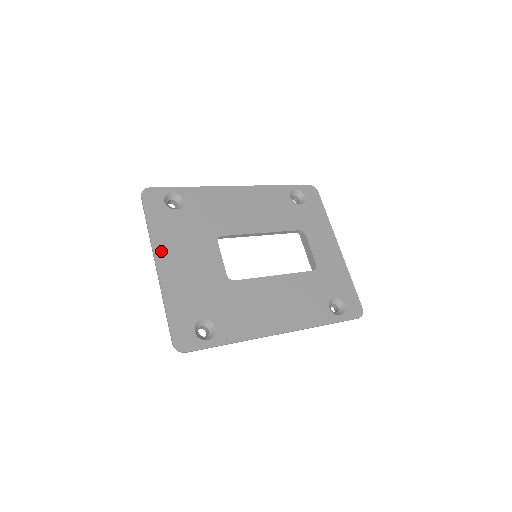
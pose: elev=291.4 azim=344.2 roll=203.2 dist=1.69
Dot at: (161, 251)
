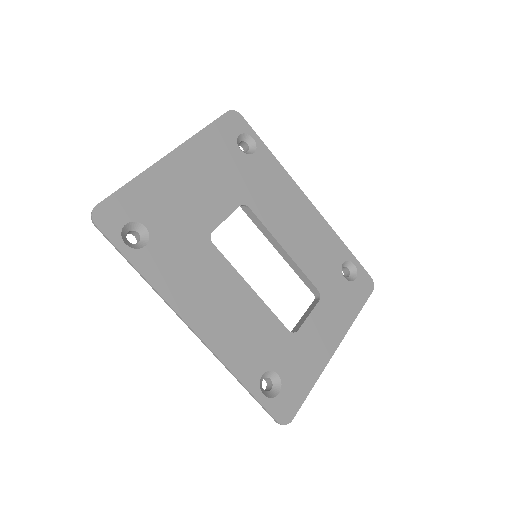
Dot at: (188, 152)
